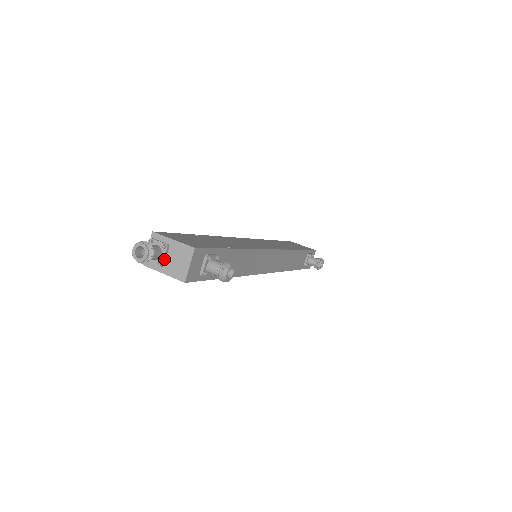
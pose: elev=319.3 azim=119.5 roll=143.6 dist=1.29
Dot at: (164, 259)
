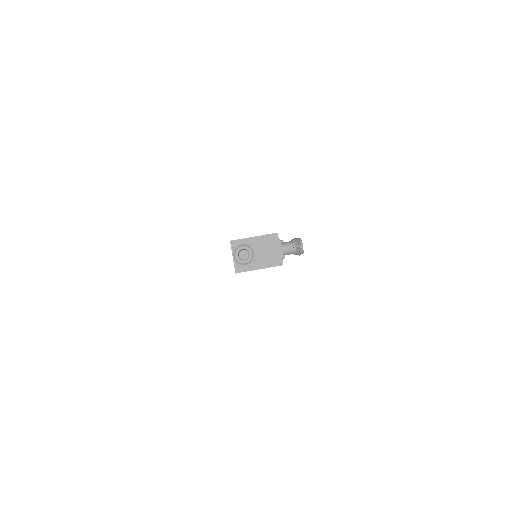
Dot at: (255, 256)
